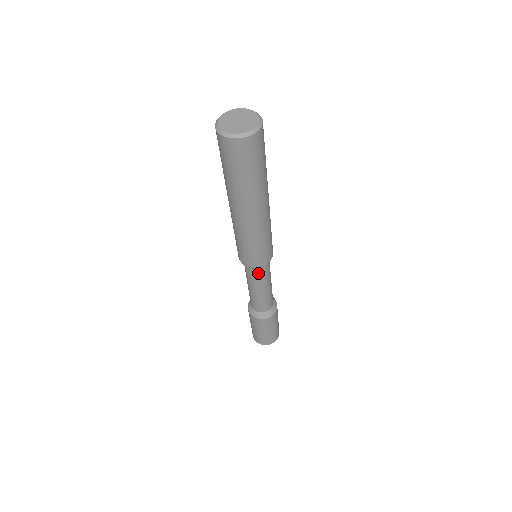
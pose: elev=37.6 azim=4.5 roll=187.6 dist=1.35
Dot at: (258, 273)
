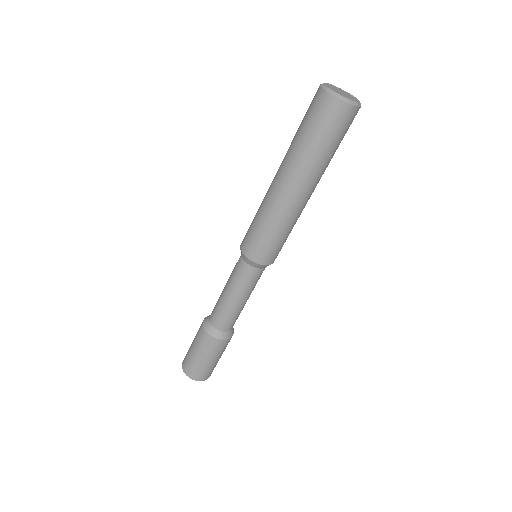
Dot at: (258, 275)
